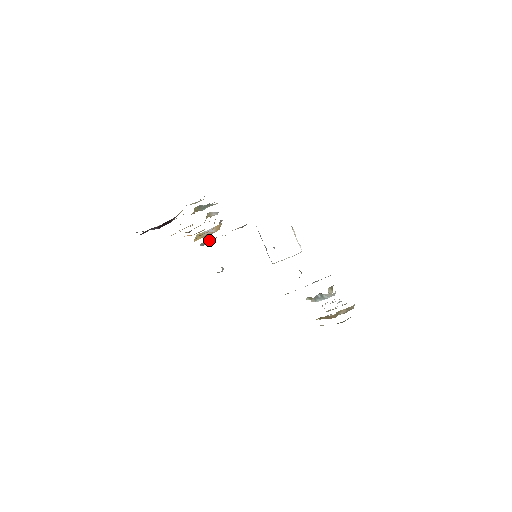
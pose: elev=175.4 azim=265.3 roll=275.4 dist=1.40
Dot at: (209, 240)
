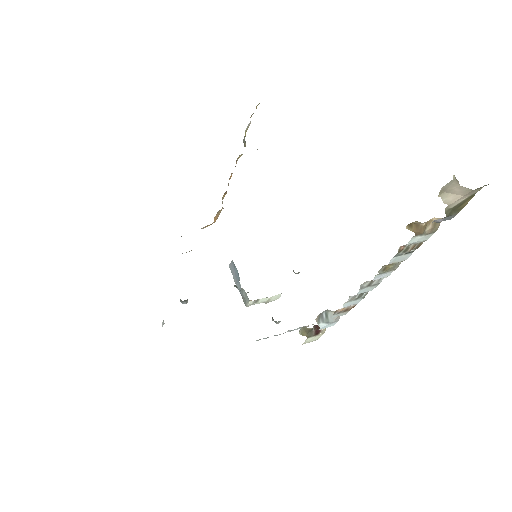
Dot at: occluded
